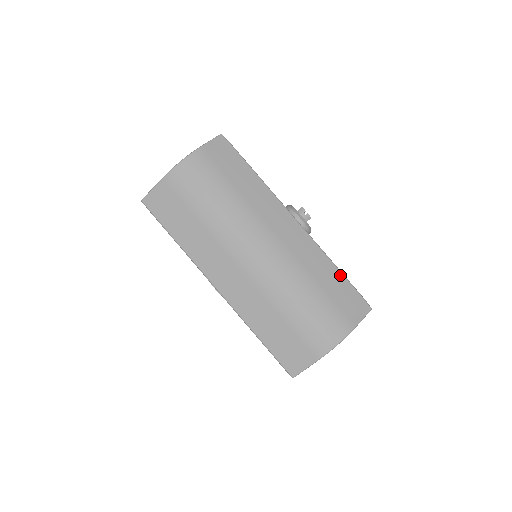
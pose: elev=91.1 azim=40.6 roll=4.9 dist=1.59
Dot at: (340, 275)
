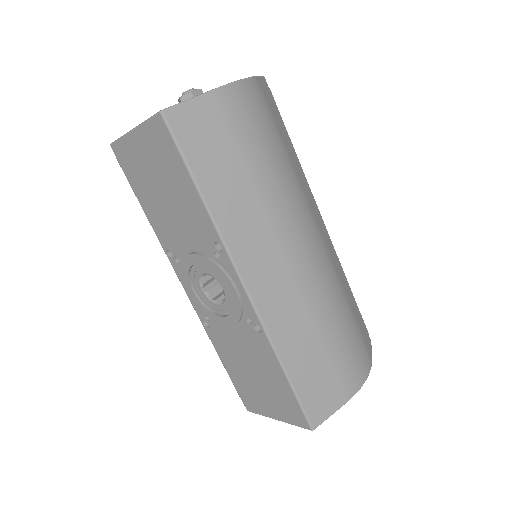
Dot at: (353, 297)
